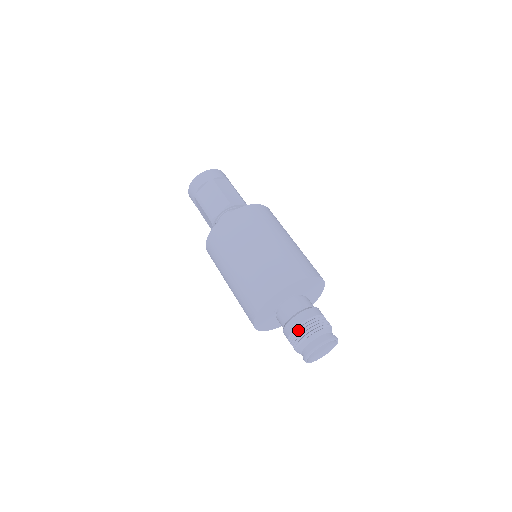
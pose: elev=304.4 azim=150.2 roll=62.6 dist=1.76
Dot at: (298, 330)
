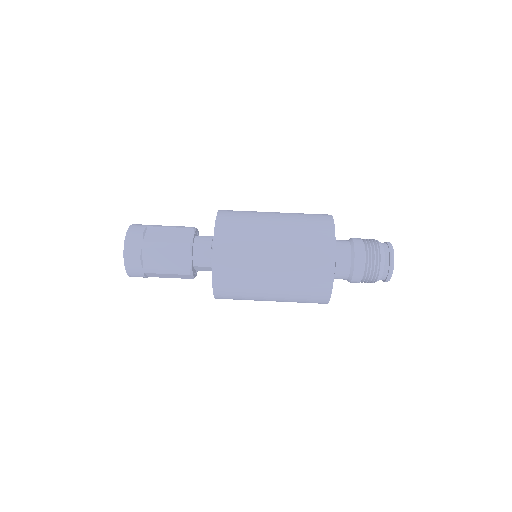
Dot at: (367, 247)
